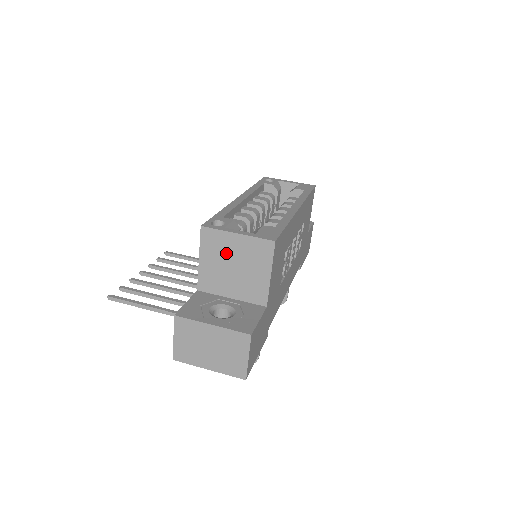
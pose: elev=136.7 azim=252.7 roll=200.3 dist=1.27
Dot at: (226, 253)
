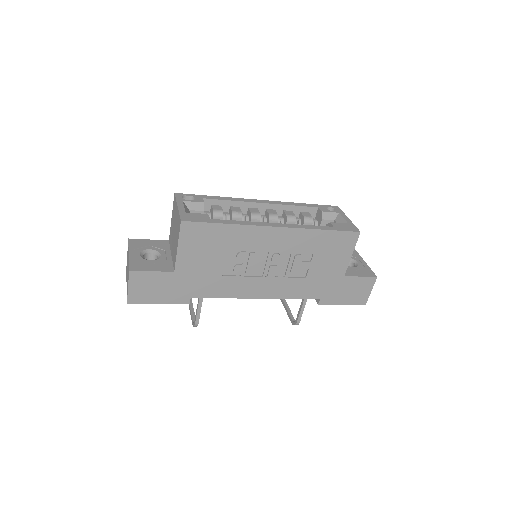
Dot at: (175, 219)
